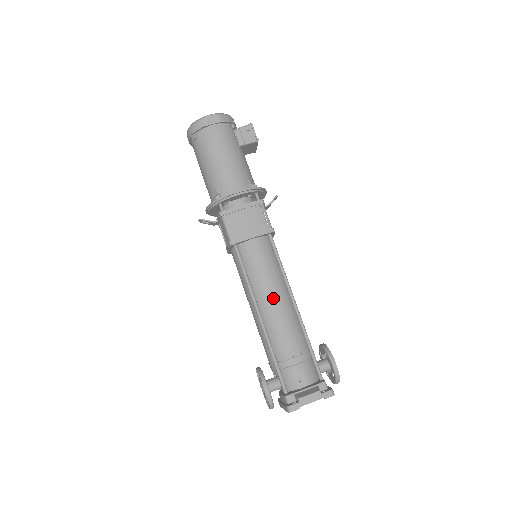
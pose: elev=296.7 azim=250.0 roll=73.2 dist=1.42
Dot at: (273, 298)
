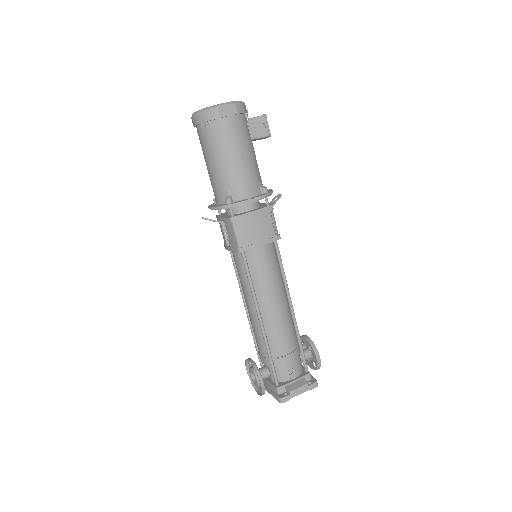
Dot at: (274, 303)
